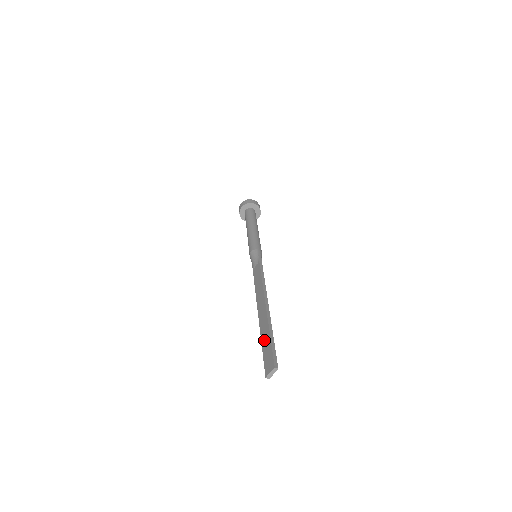
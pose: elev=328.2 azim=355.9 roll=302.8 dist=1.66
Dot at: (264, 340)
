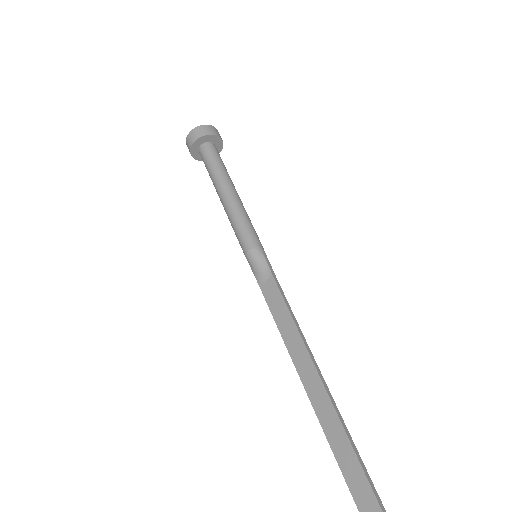
Dot at: (341, 455)
